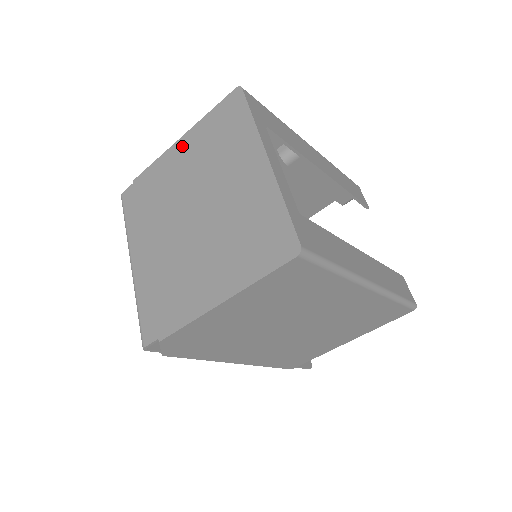
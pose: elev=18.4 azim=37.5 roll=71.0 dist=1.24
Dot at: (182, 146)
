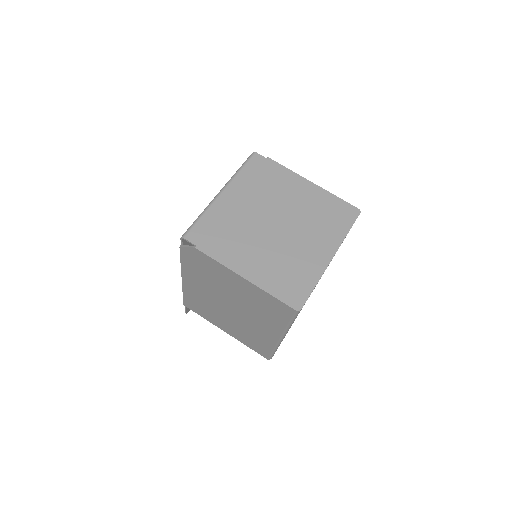
Dot at: (309, 187)
